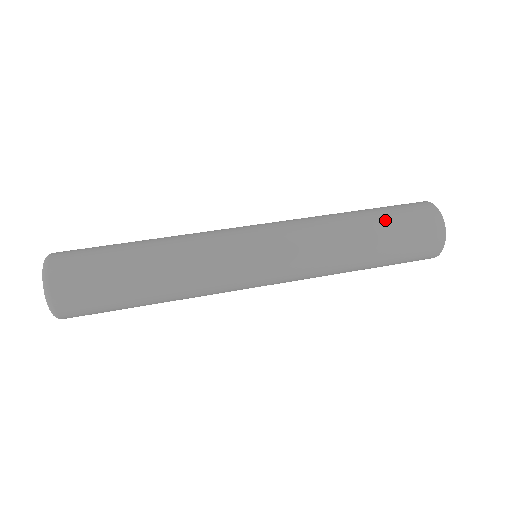
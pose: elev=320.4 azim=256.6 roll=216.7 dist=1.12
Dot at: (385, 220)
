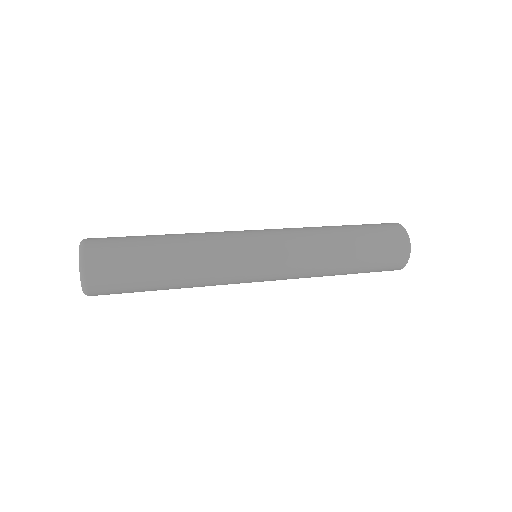
Dot at: (363, 234)
